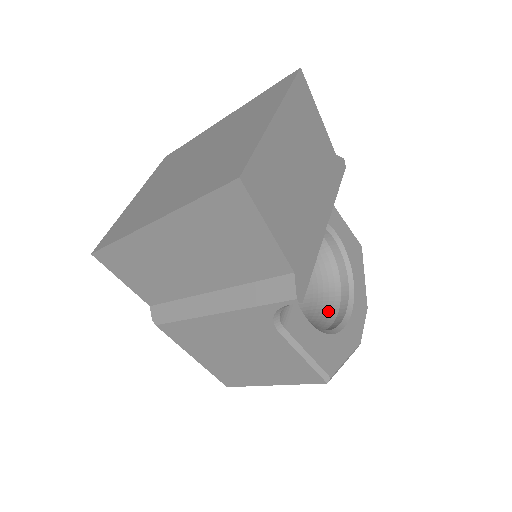
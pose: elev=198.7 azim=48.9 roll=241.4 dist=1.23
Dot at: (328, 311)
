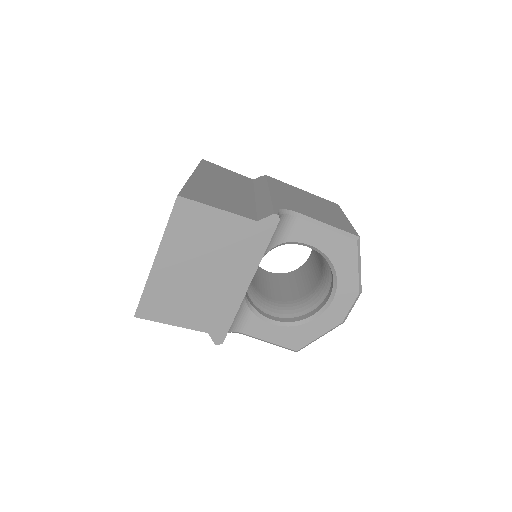
Dot at: (322, 292)
